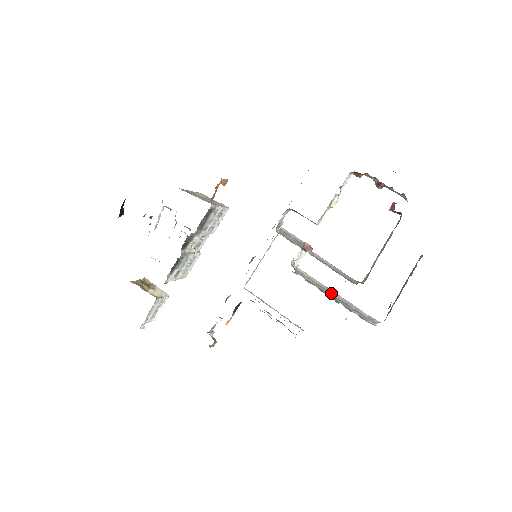
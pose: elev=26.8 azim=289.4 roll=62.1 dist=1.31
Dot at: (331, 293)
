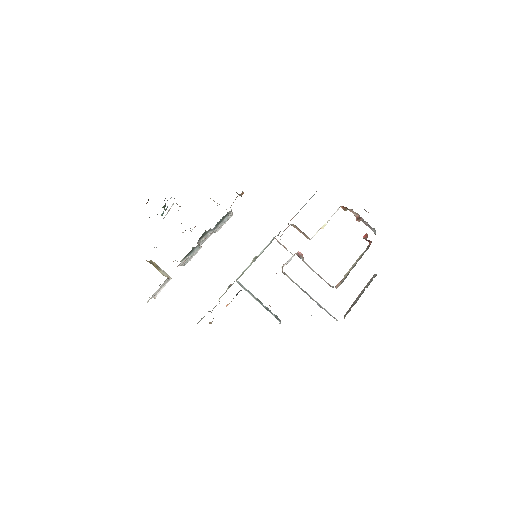
Dot at: (307, 293)
